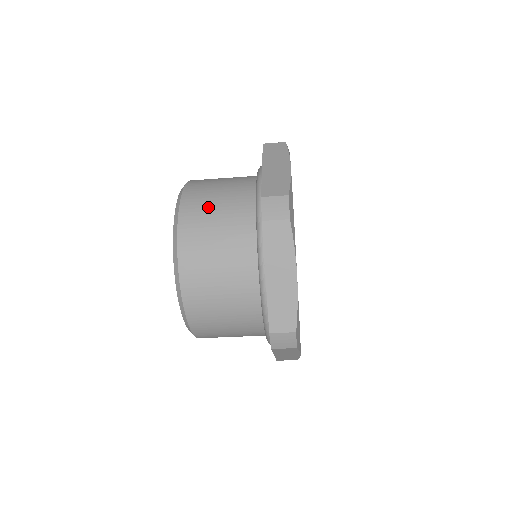
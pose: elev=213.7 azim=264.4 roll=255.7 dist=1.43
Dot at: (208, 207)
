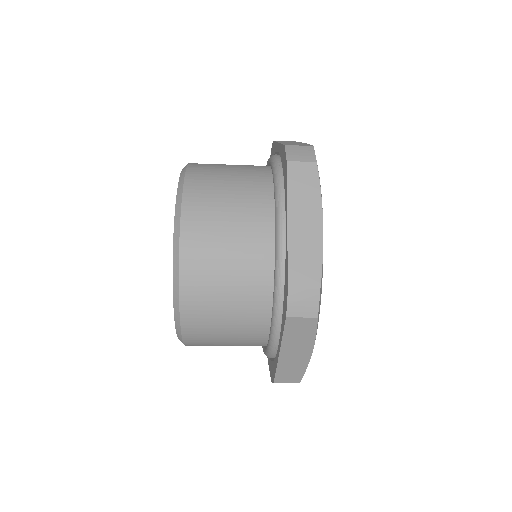
Dot at: (219, 170)
